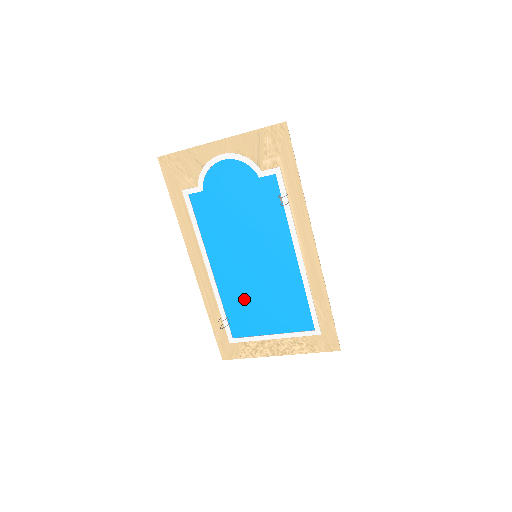
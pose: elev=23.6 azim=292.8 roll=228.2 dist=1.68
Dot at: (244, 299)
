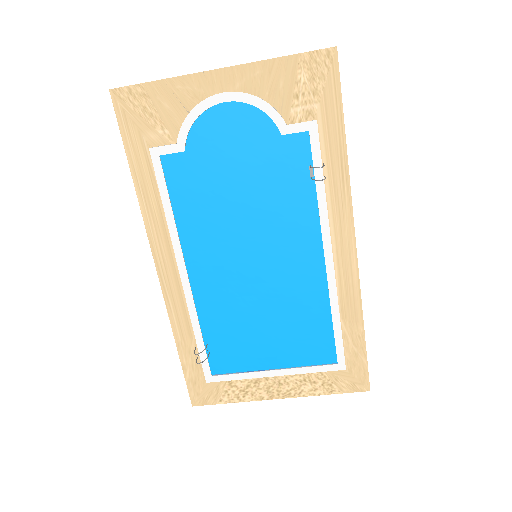
Dot at: (235, 319)
